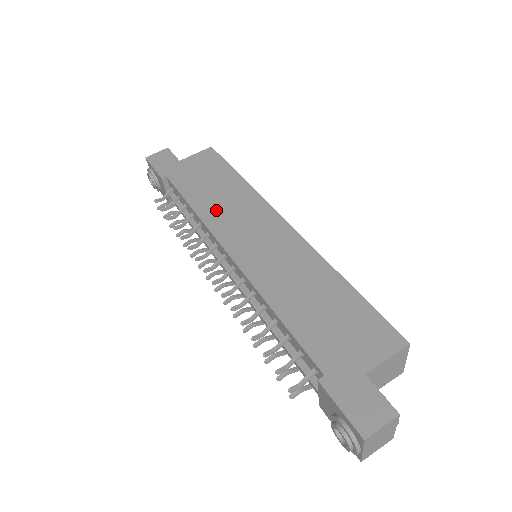
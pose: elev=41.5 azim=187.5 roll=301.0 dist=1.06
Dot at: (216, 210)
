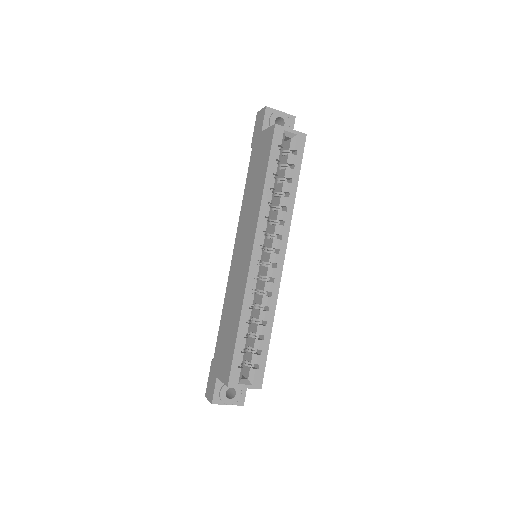
Dot at: (246, 208)
